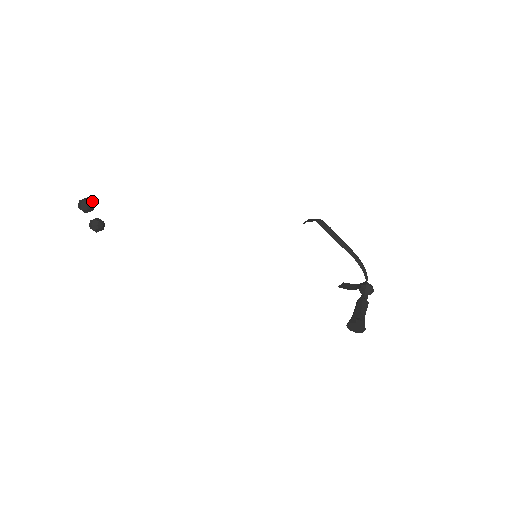
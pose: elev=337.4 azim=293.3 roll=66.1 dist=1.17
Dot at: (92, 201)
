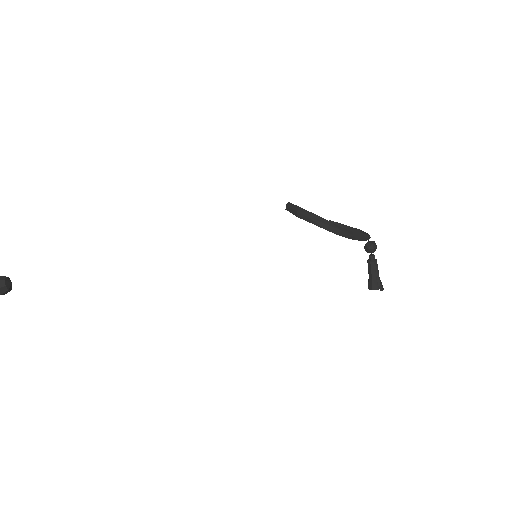
Dot at: out of frame
